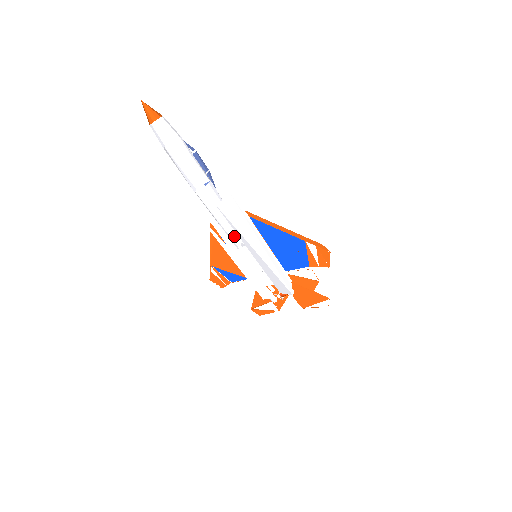
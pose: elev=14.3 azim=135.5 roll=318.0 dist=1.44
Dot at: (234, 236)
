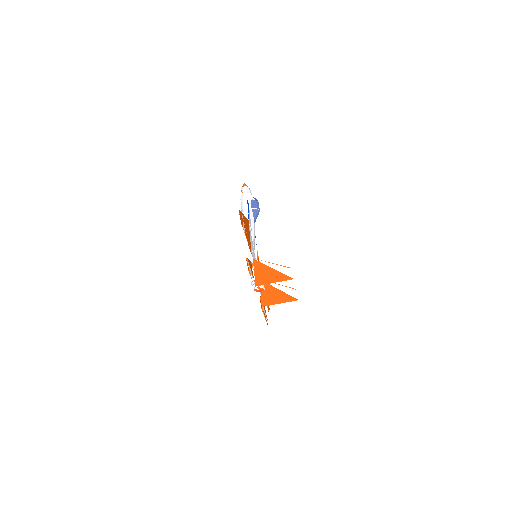
Dot at: occluded
